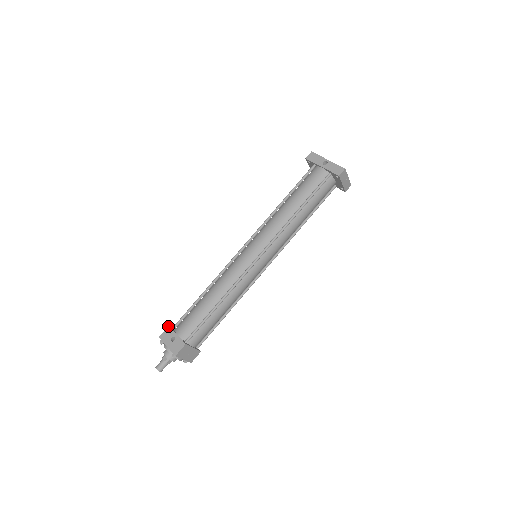
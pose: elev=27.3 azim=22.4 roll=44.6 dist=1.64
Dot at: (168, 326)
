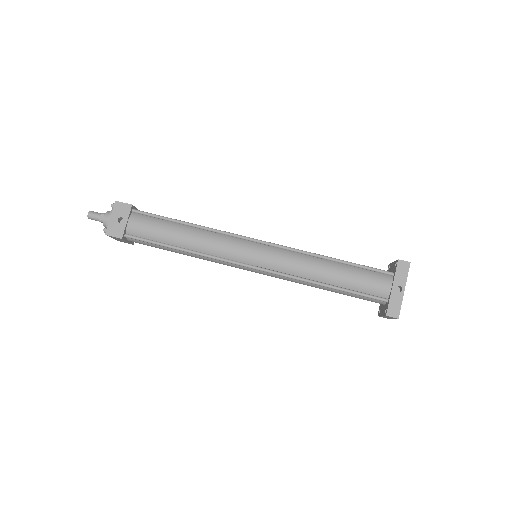
Dot at: (131, 204)
